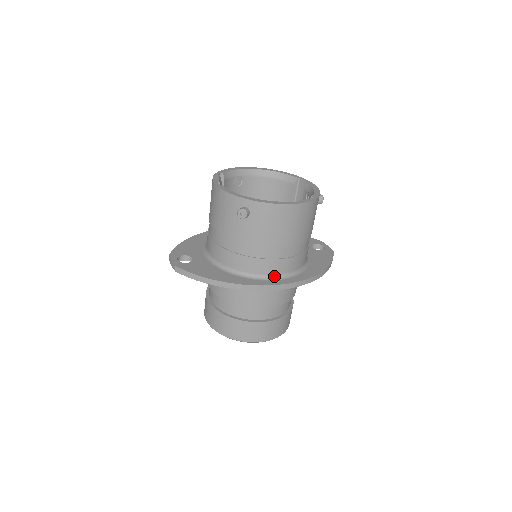
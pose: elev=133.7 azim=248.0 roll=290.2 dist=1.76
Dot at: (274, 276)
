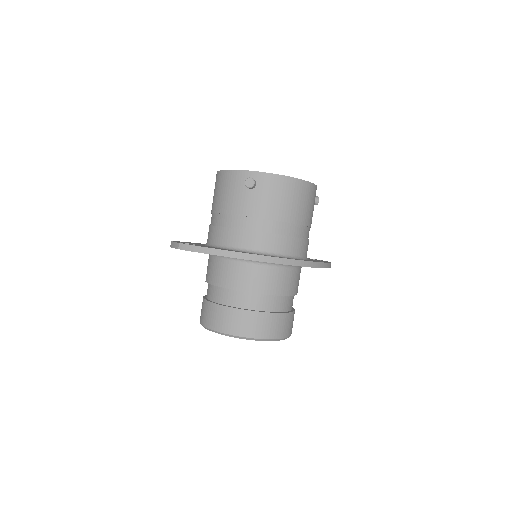
Dot at: (279, 254)
